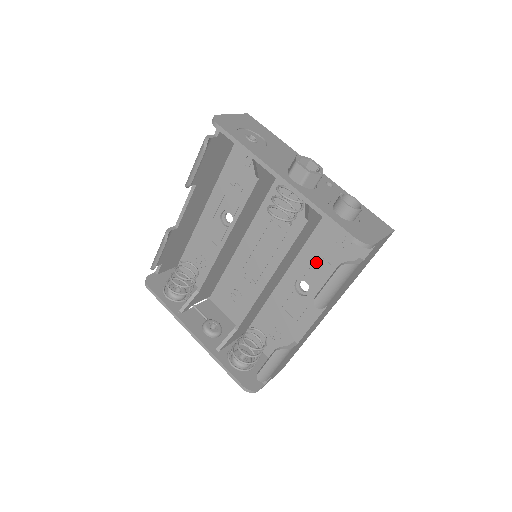
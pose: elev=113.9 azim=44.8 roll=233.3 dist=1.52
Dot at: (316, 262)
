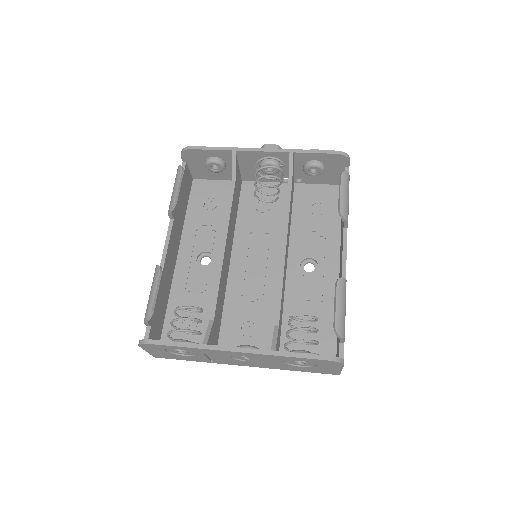
Dot at: (308, 237)
